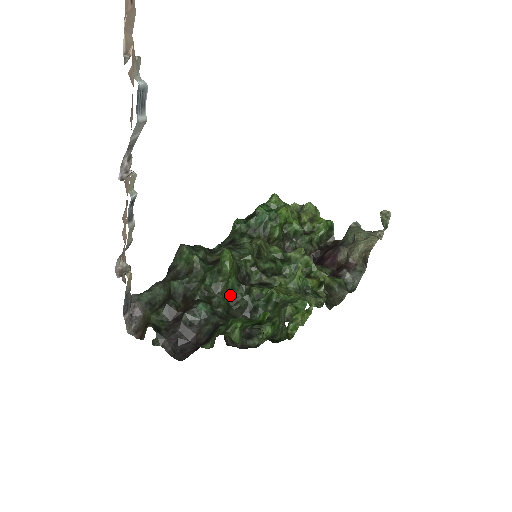
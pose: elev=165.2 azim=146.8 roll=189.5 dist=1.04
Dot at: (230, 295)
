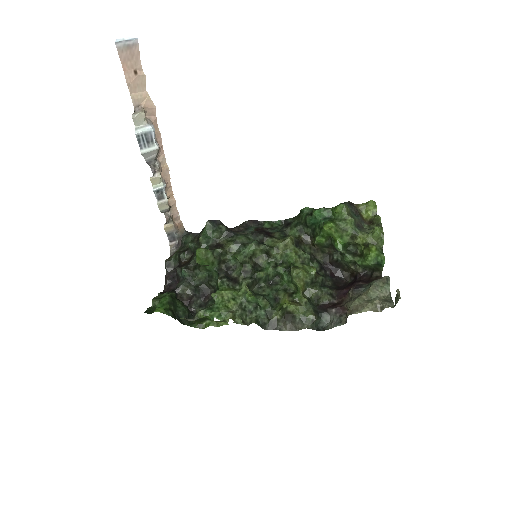
Dot at: (210, 273)
